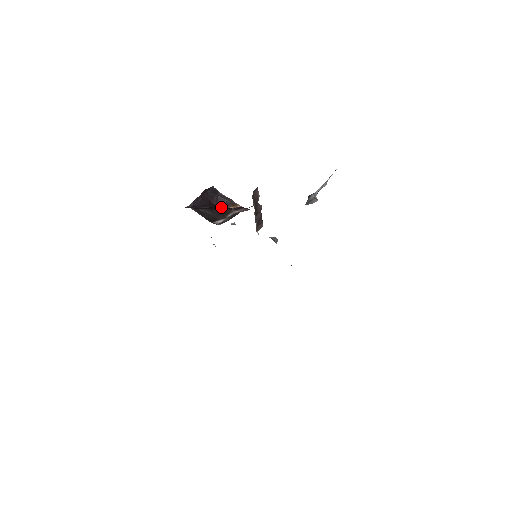
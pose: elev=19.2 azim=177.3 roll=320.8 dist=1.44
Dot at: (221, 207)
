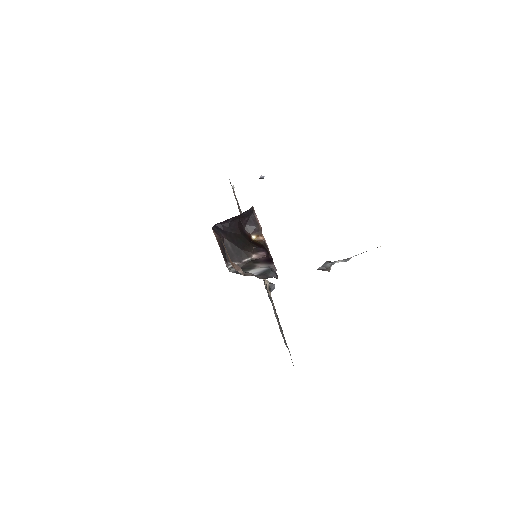
Dot at: (247, 230)
